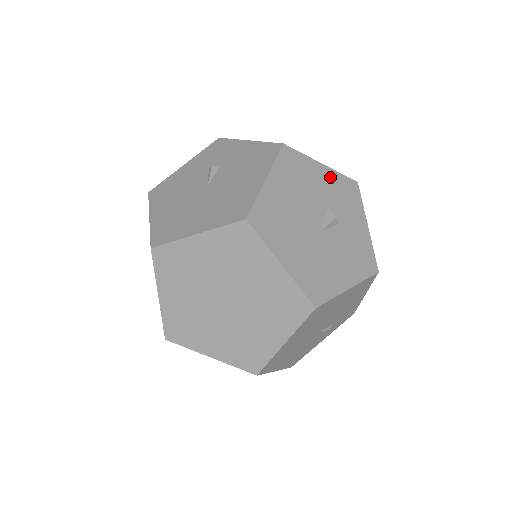
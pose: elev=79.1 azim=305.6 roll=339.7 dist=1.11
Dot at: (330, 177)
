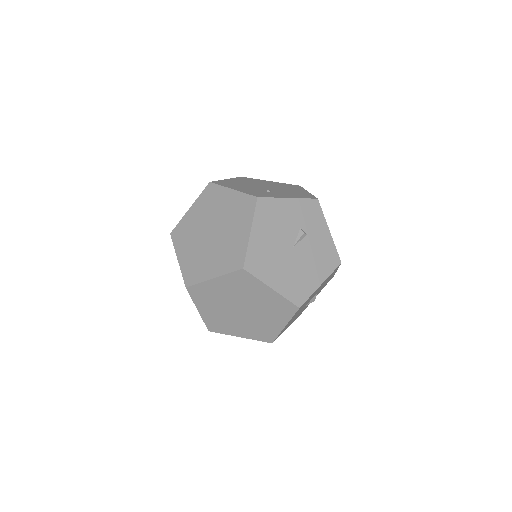
Dot at: occluded
